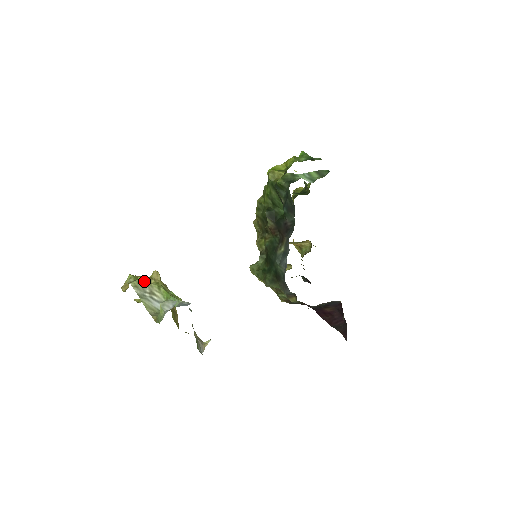
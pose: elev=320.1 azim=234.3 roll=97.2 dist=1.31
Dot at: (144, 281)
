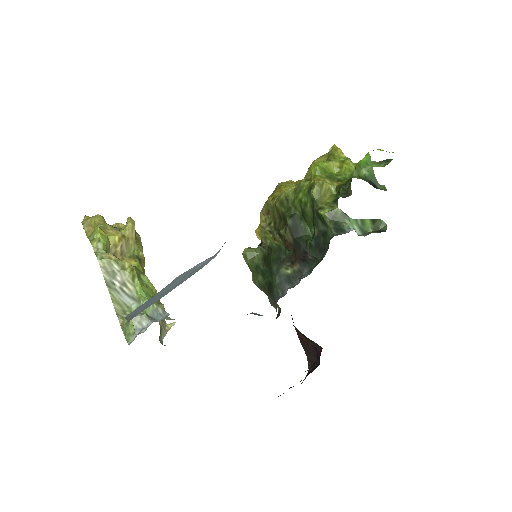
Dot at: (116, 264)
